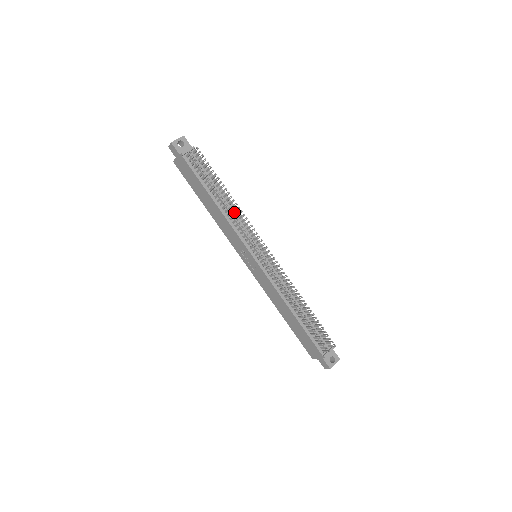
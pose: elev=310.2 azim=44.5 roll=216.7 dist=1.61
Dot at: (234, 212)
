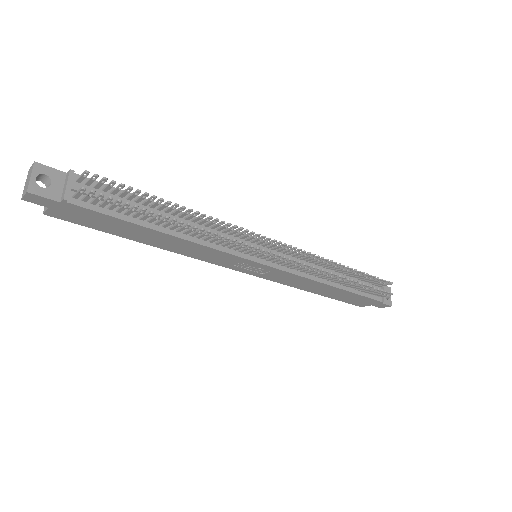
Dot at: (200, 225)
